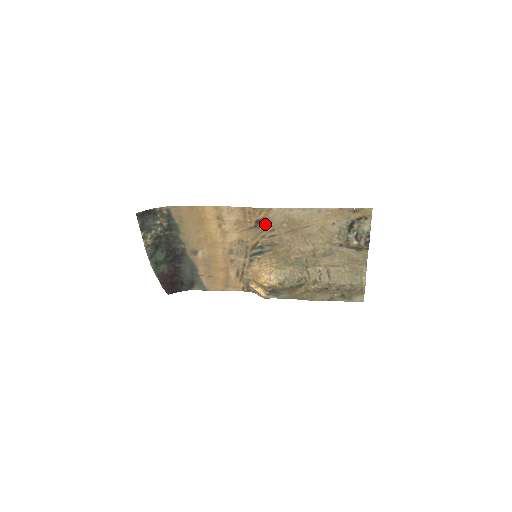
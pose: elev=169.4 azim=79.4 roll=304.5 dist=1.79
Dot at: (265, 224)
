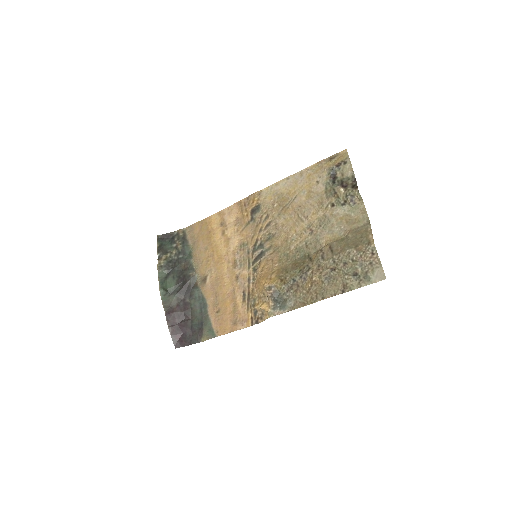
Dot at: (260, 213)
